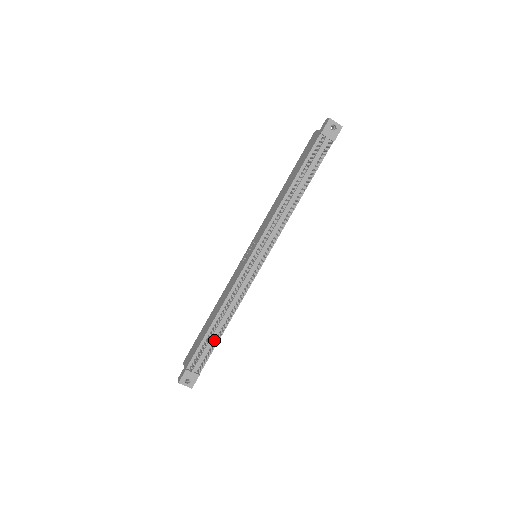
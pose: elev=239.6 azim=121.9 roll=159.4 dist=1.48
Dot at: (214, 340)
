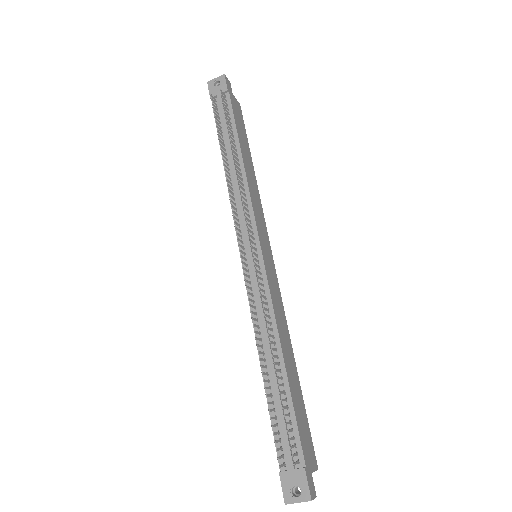
Dot at: (284, 396)
